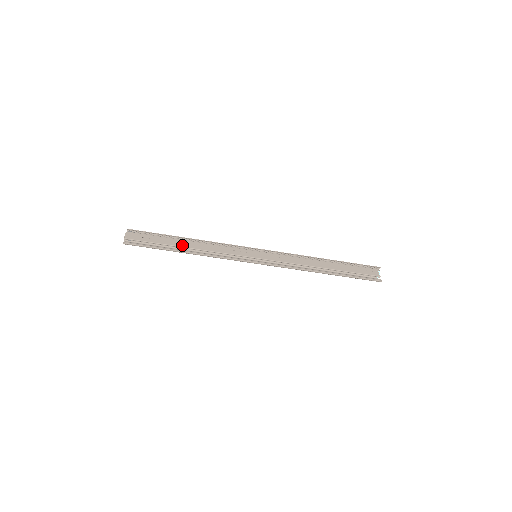
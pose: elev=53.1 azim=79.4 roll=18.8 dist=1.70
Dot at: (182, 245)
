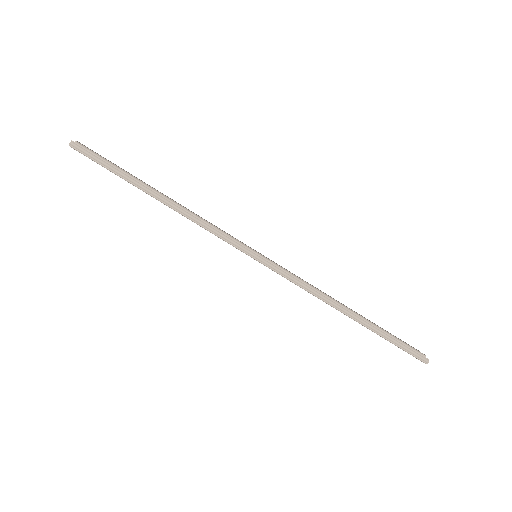
Dot at: (157, 190)
